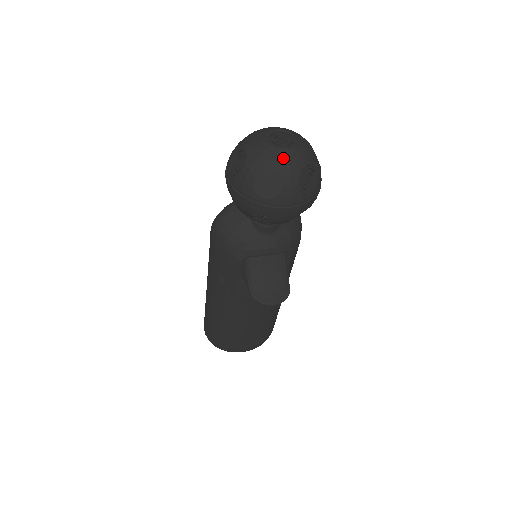
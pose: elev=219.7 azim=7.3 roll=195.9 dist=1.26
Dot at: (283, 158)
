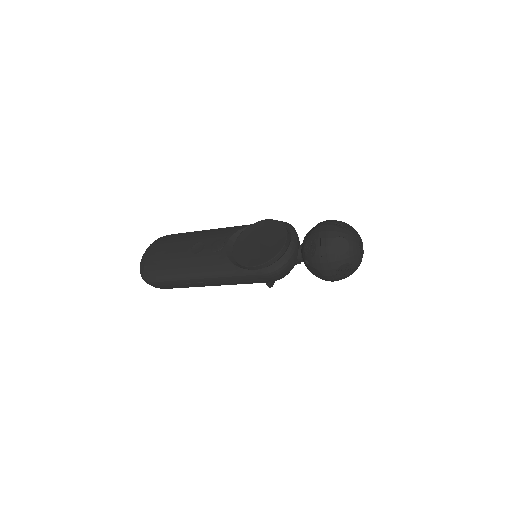
Dot at: occluded
